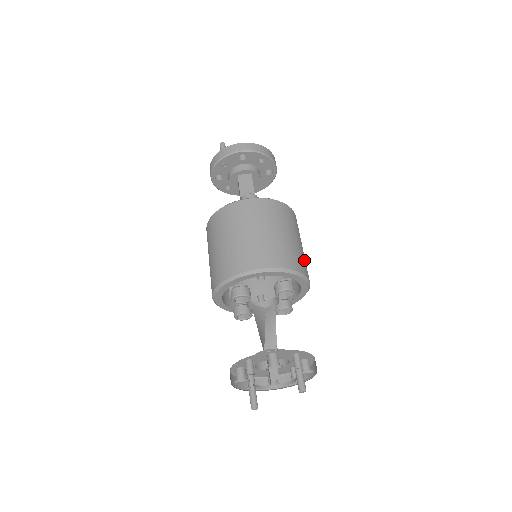
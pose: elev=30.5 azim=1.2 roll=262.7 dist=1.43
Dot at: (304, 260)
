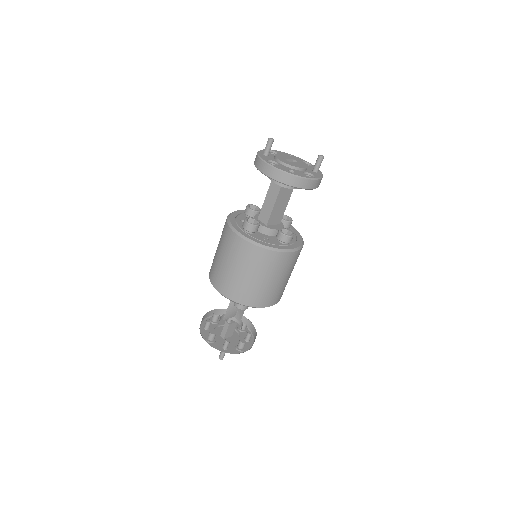
Dot at: (265, 294)
